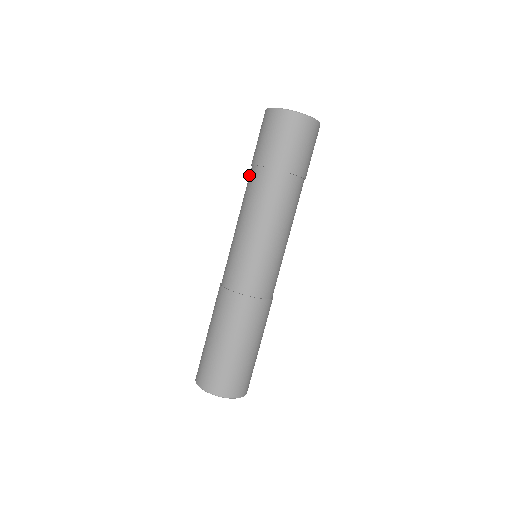
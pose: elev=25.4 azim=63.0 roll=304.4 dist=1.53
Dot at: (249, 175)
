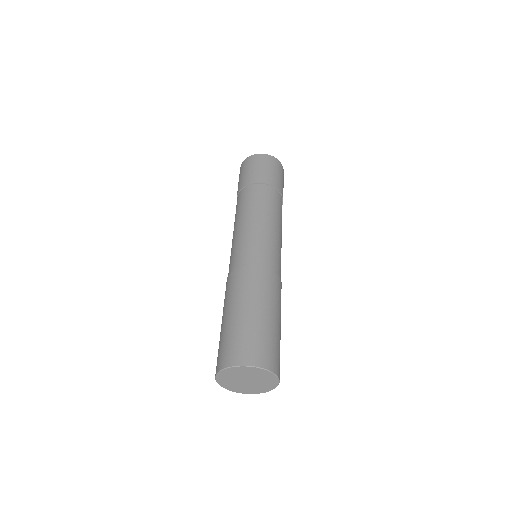
Dot at: occluded
